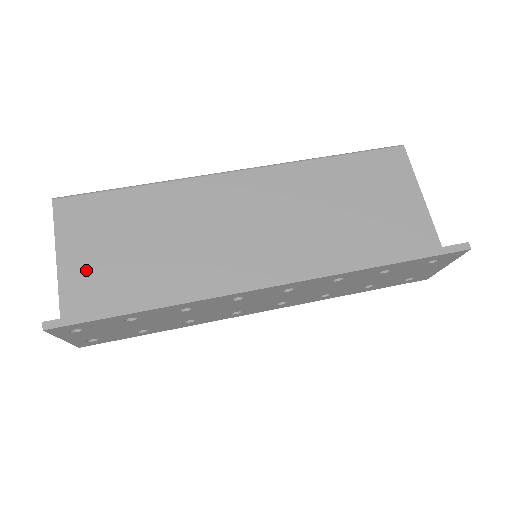
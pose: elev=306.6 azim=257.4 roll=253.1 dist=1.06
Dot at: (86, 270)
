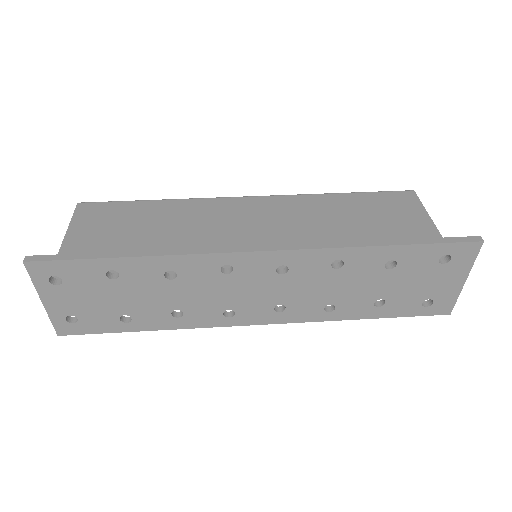
Dot at: (87, 250)
